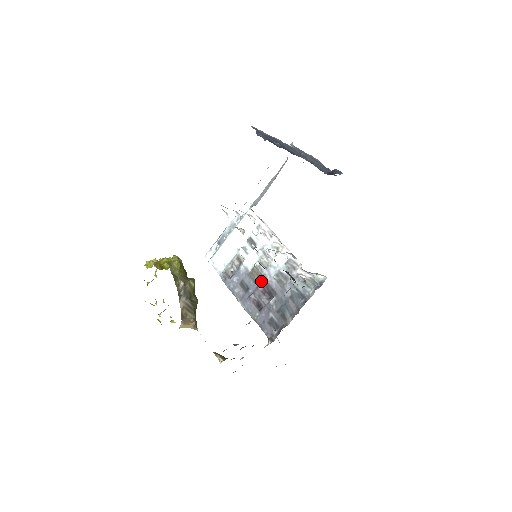
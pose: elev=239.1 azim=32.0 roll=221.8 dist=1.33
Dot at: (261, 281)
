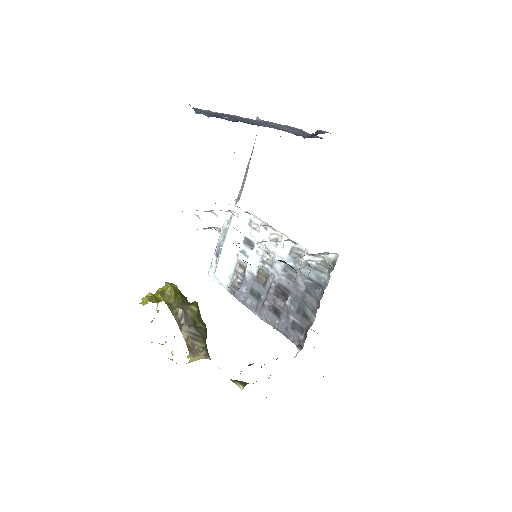
Dot at: (270, 283)
